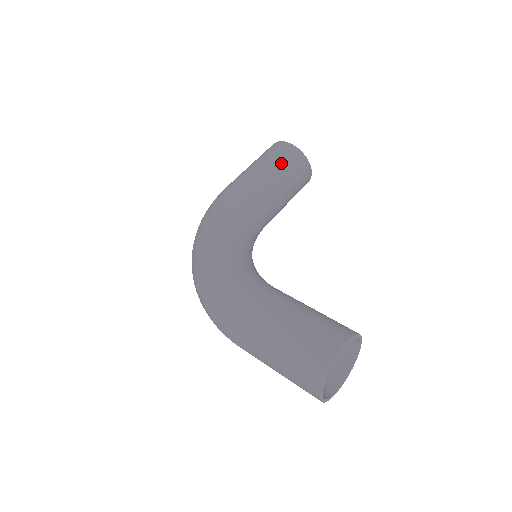
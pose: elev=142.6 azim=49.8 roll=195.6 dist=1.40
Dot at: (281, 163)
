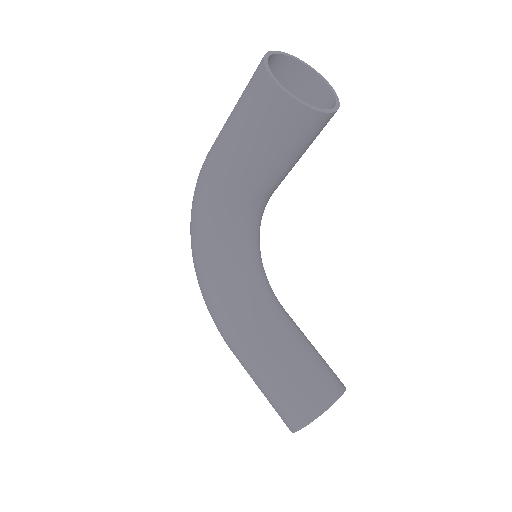
Dot at: (267, 134)
